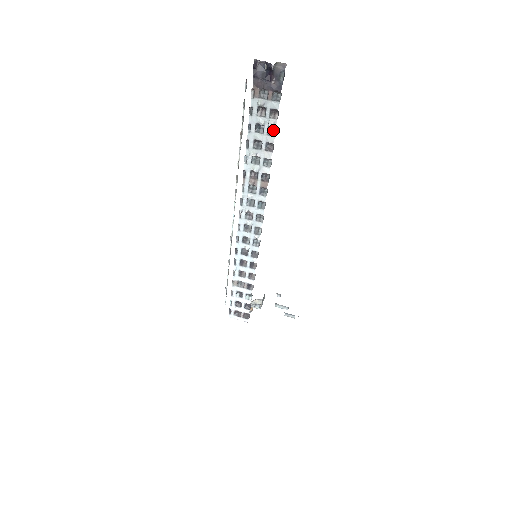
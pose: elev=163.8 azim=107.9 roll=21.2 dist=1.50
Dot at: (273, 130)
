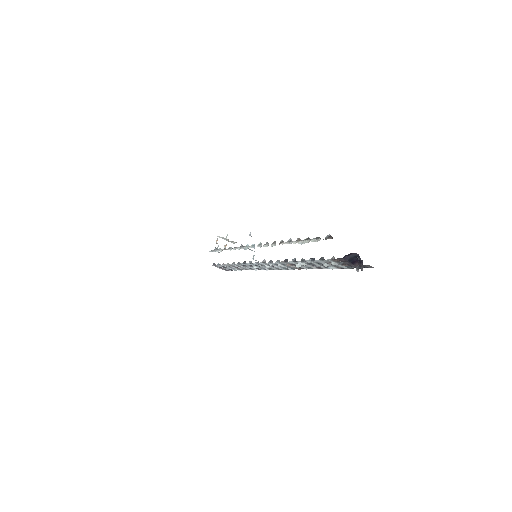
Dot at: occluded
